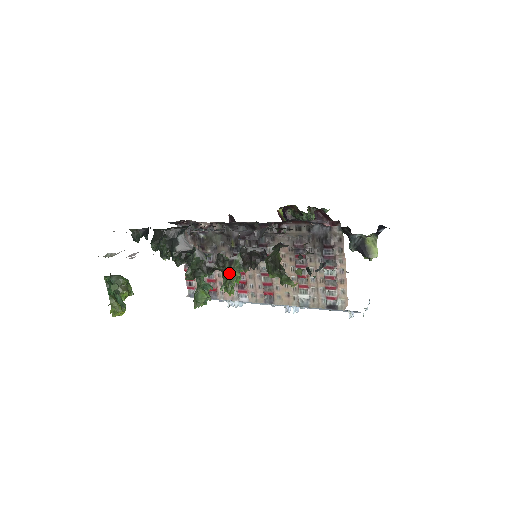
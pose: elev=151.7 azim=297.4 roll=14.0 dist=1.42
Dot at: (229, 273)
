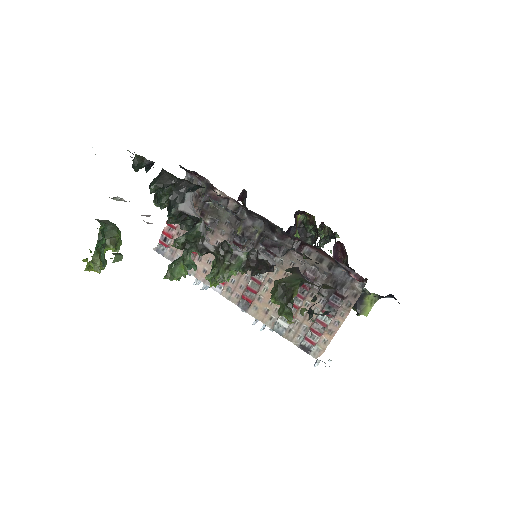
Dot at: (226, 267)
